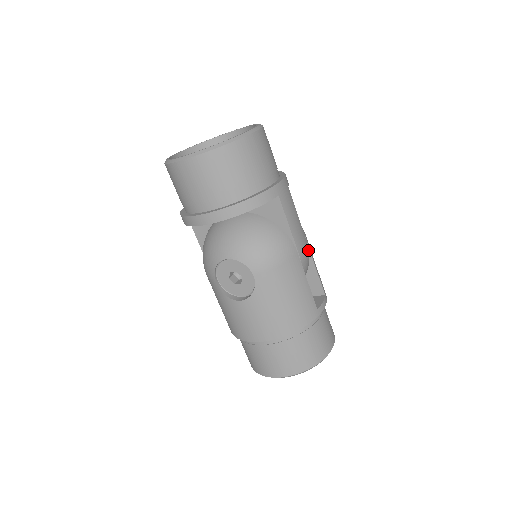
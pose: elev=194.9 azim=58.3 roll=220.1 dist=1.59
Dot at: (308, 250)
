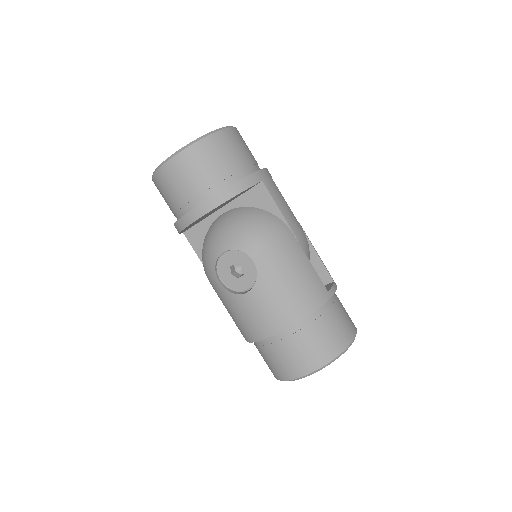
Dot at: (305, 236)
